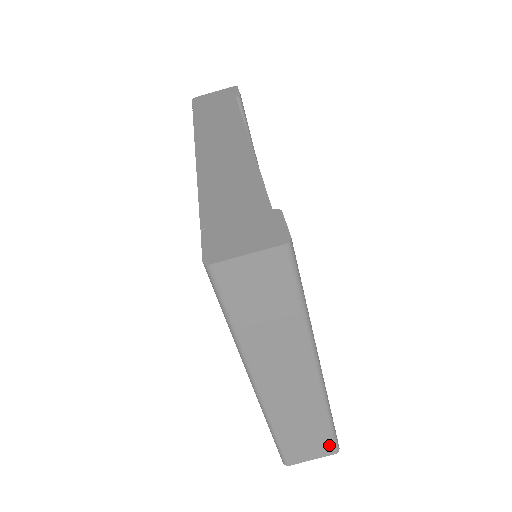
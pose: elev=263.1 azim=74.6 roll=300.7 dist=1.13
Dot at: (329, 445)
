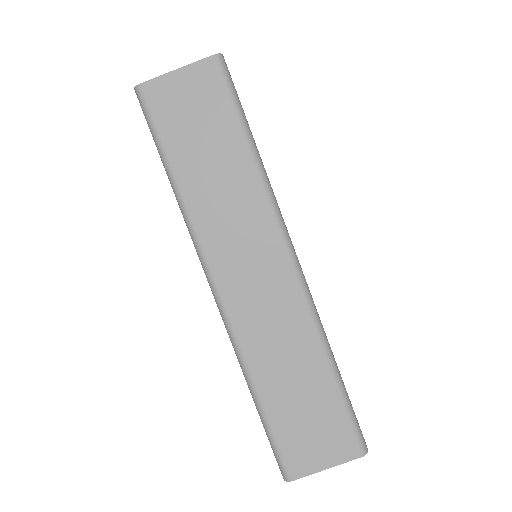
Dot at: (346, 432)
